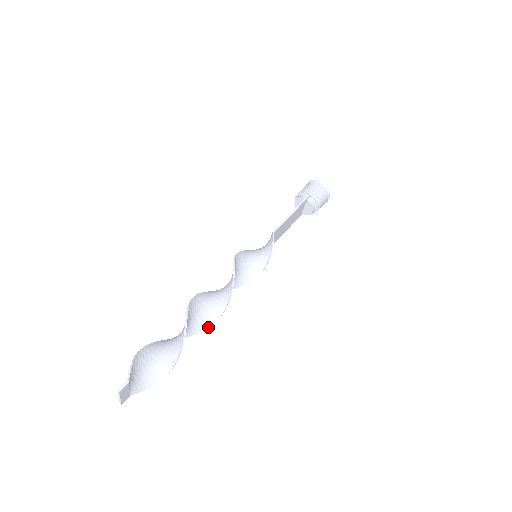
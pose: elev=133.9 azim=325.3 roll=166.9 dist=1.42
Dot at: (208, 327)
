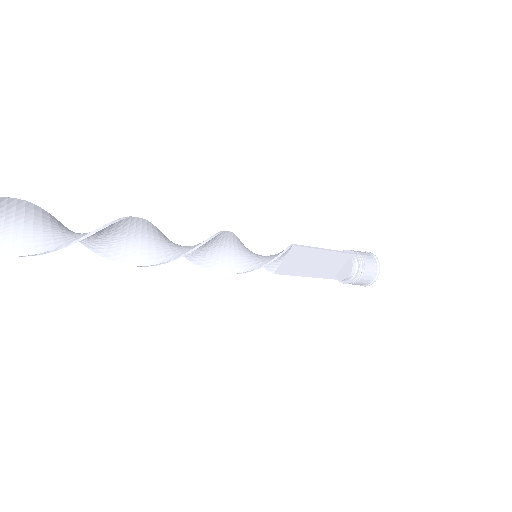
Dot at: (142, 265)
